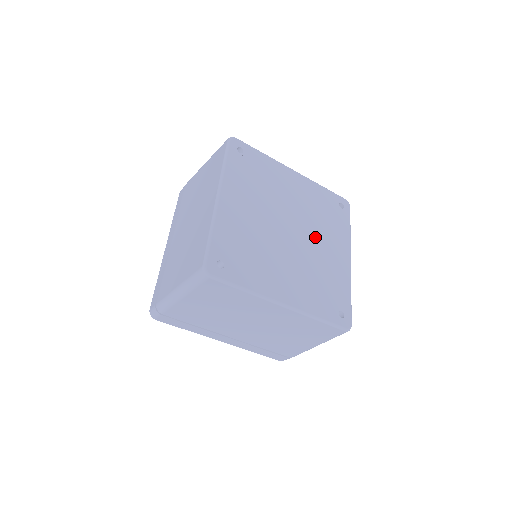
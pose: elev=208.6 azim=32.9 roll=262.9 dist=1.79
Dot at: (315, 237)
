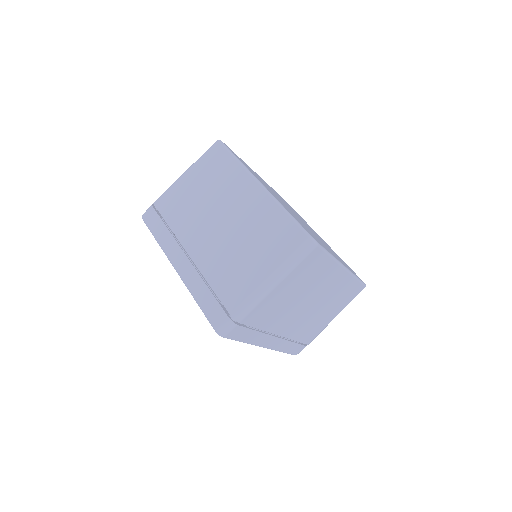
Dot at: occluded
